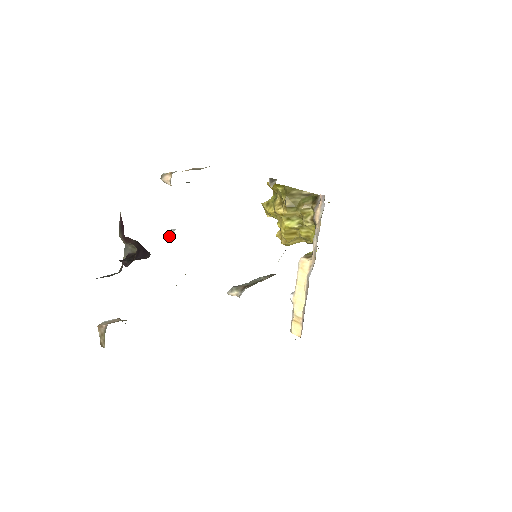
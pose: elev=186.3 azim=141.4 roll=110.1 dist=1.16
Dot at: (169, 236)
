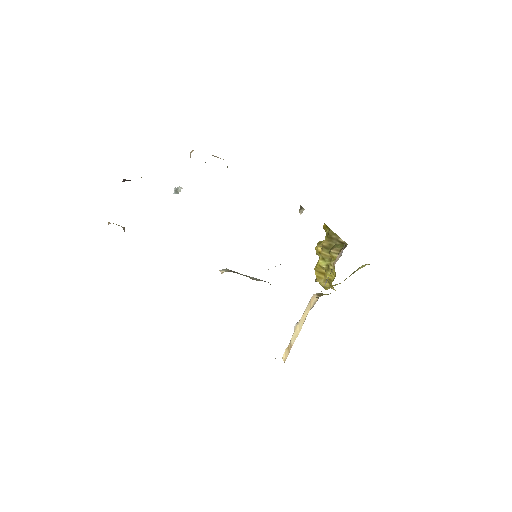
Dot at: (177, 191)
